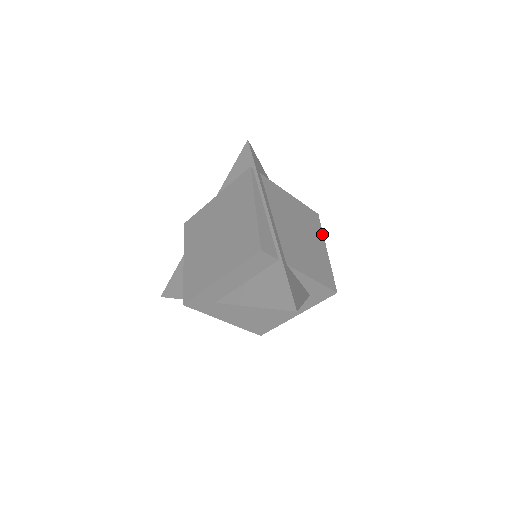
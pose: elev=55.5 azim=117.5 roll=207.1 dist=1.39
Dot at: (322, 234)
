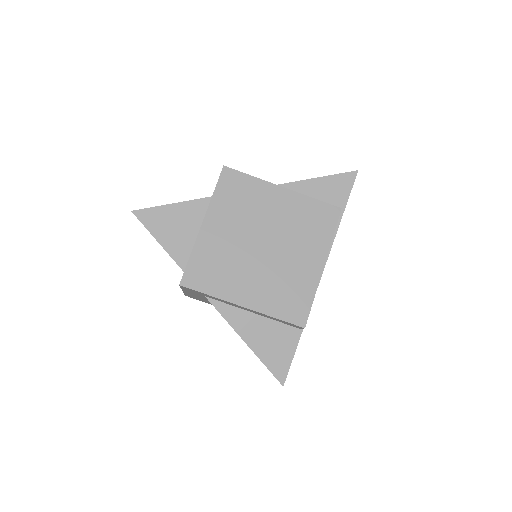
Dot at: occluded
